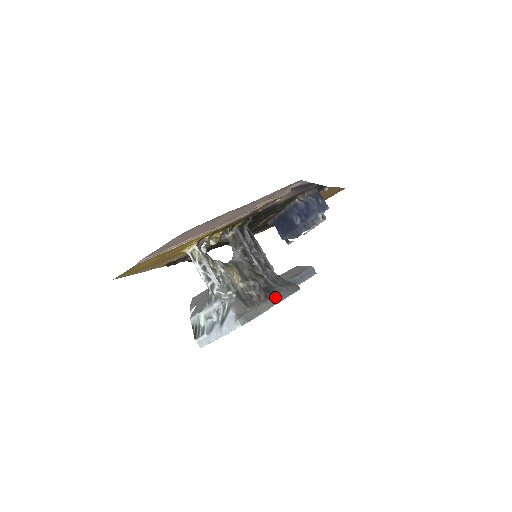
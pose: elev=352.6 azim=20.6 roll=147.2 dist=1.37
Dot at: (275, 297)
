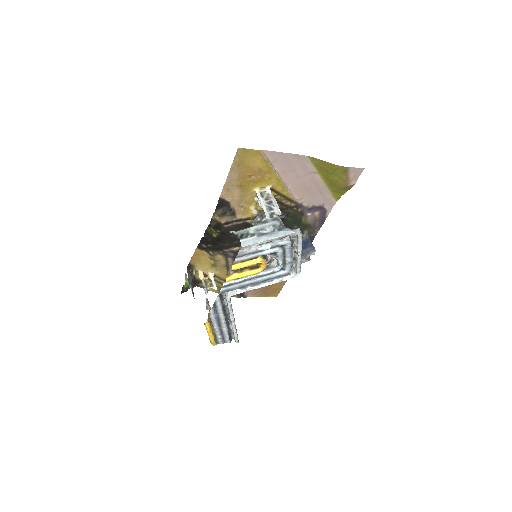
Dot at: occluded
